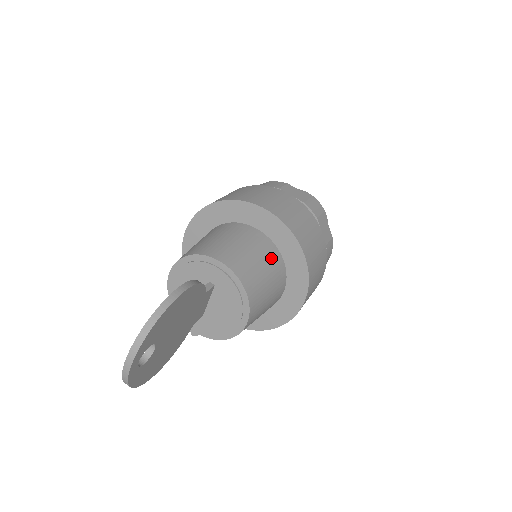
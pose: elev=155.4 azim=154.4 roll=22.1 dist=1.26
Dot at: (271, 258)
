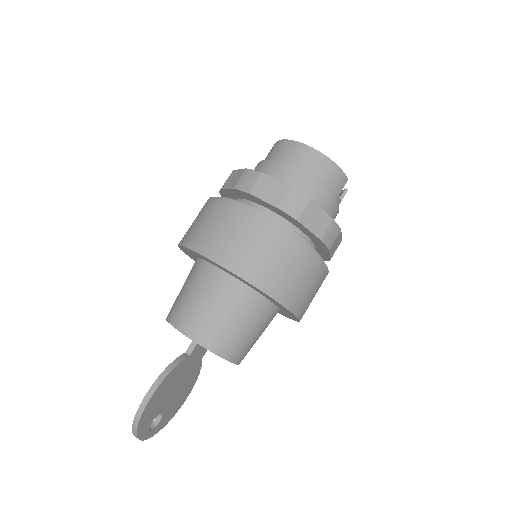
Dot at: (243, 303)
